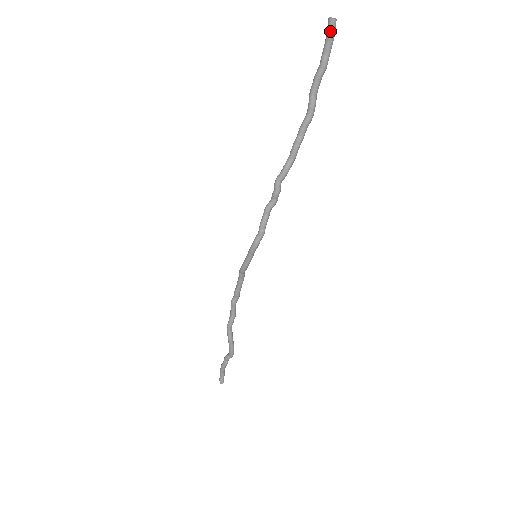
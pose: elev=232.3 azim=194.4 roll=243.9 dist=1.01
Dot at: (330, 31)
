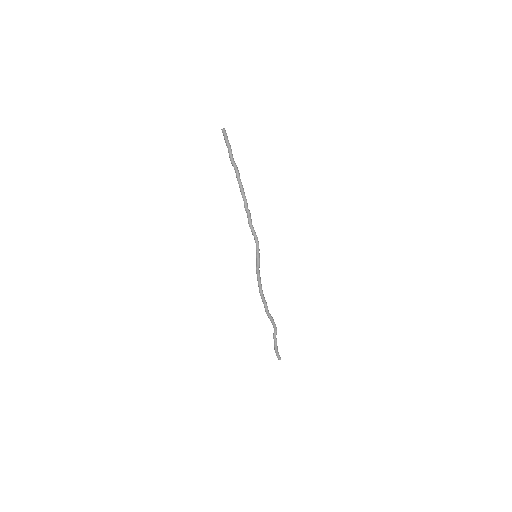
Dot at: (226, 134)
